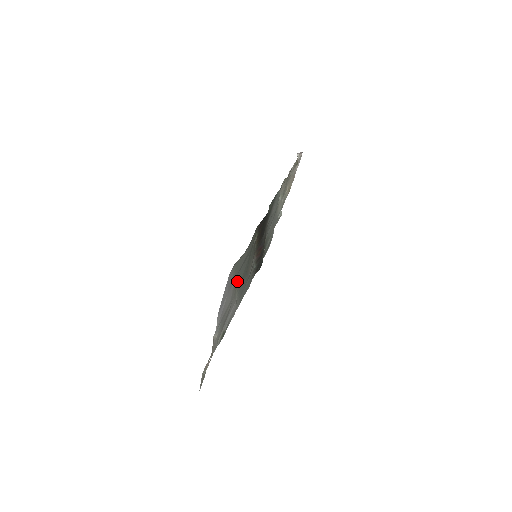
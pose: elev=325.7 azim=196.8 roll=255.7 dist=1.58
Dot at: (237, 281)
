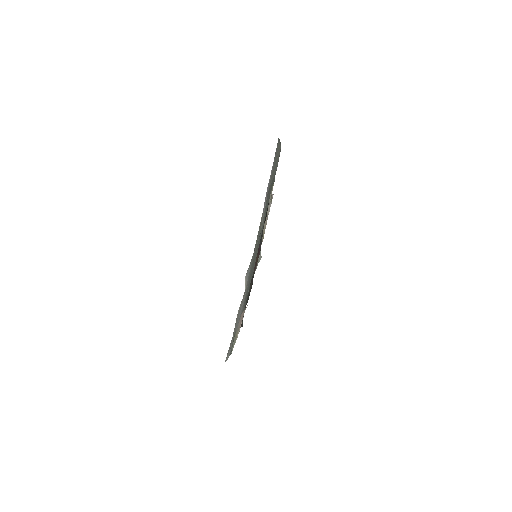
Dot at: occluded
